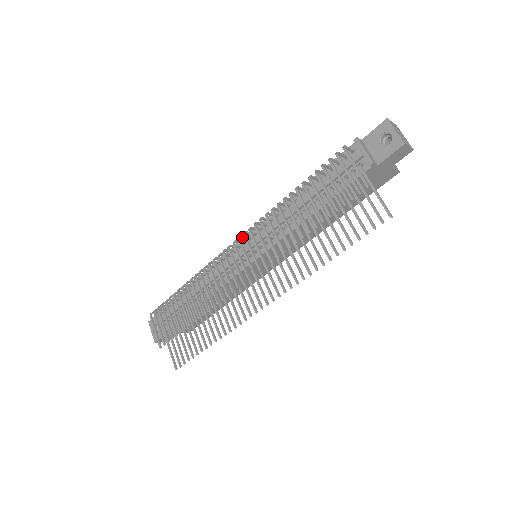
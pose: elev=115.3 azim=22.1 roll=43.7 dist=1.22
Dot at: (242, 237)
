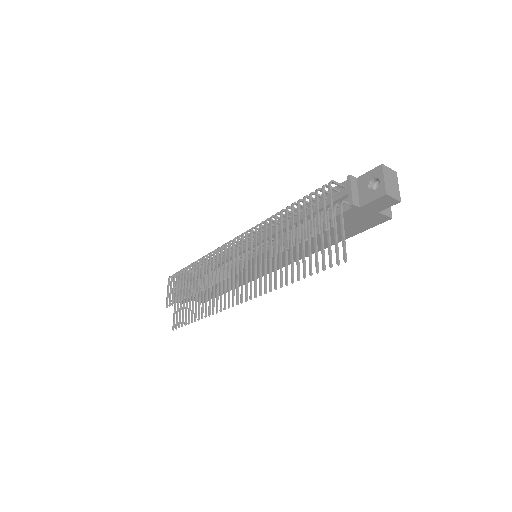
Dot at: occluded
